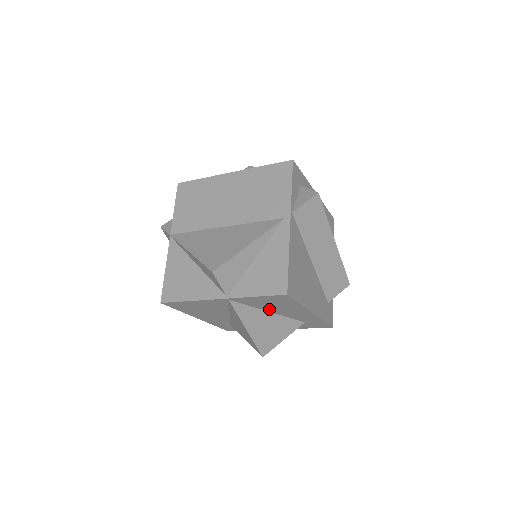
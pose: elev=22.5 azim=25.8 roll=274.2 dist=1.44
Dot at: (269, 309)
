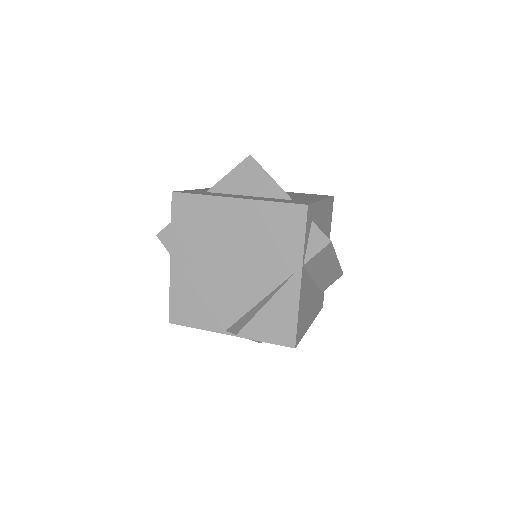
Dot at: occluded
